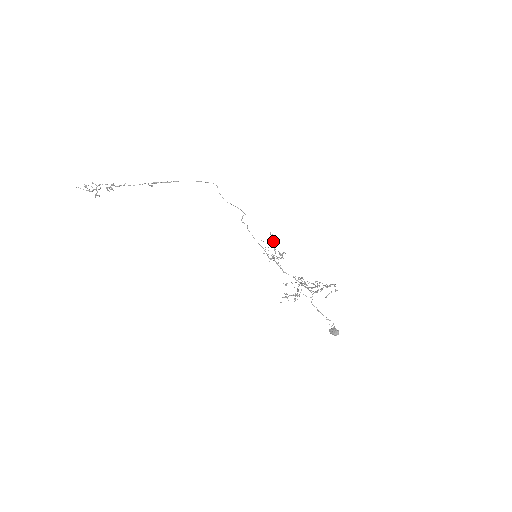
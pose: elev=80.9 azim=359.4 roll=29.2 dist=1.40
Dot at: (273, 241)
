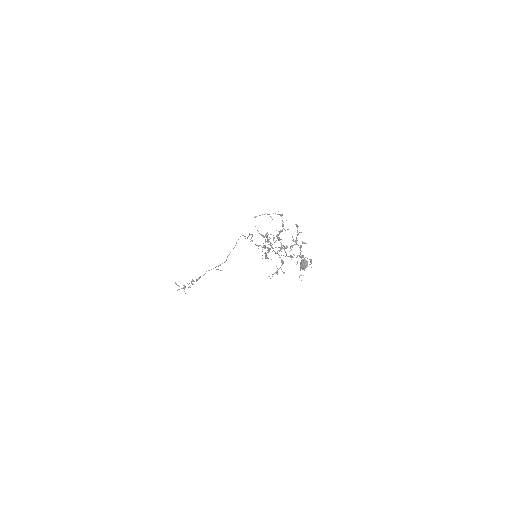
Dot at: (266, 236)
